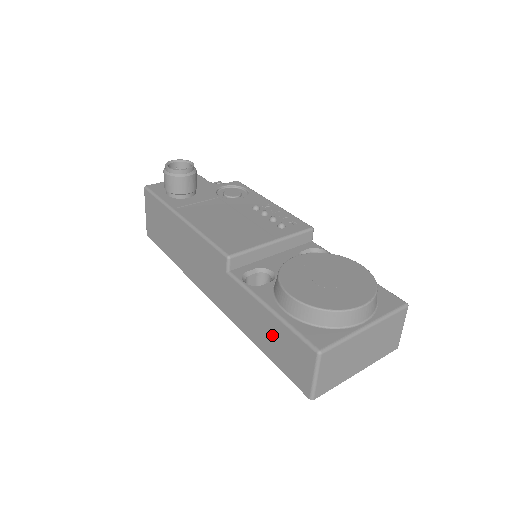
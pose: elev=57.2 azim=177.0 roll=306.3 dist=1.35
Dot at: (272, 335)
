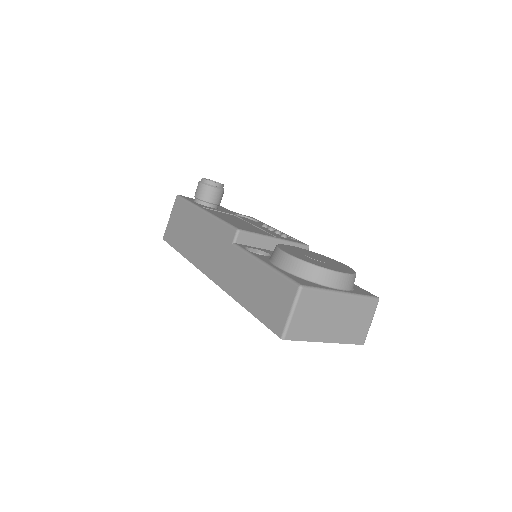
Dot at: (260, 287)
